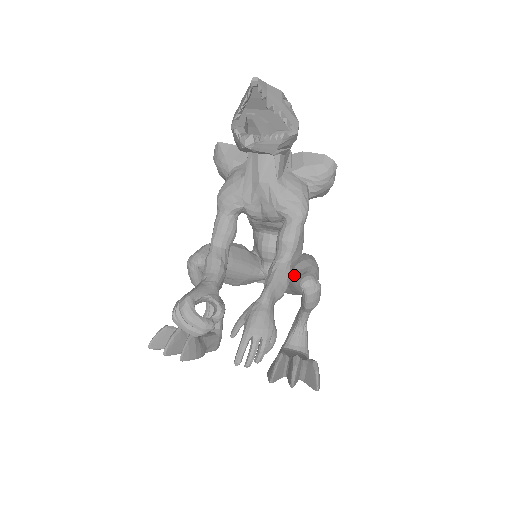
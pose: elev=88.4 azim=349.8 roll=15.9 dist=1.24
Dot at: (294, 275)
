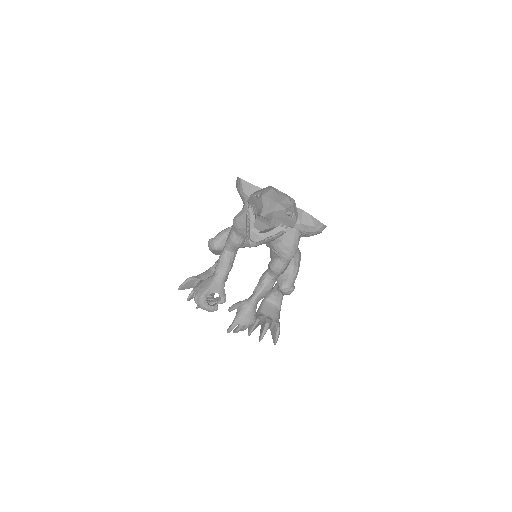
Dot at: (279, 276)
